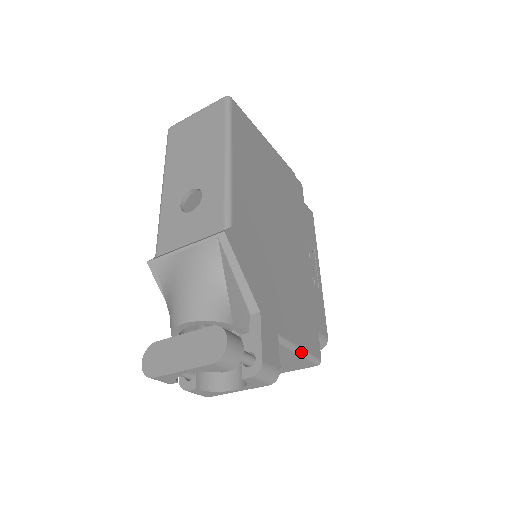
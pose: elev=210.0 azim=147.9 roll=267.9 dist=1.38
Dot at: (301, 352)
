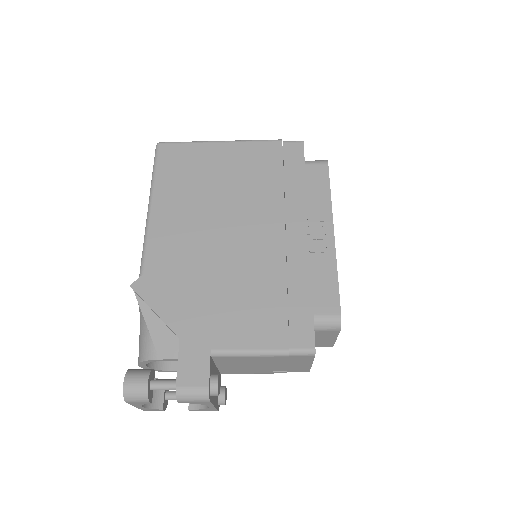
Dot at: (264, 354)
